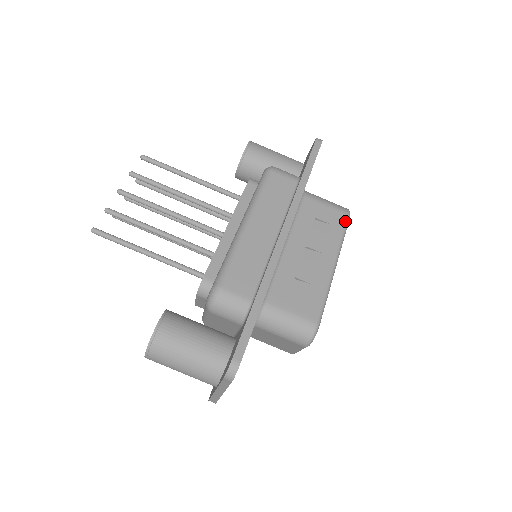
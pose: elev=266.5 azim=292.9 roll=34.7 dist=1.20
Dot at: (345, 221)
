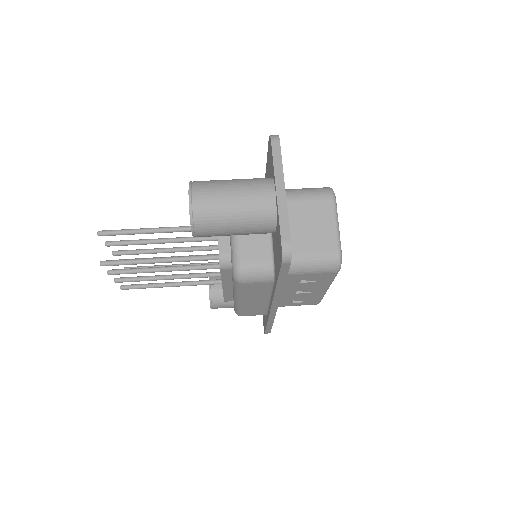
Dot at: occluded
